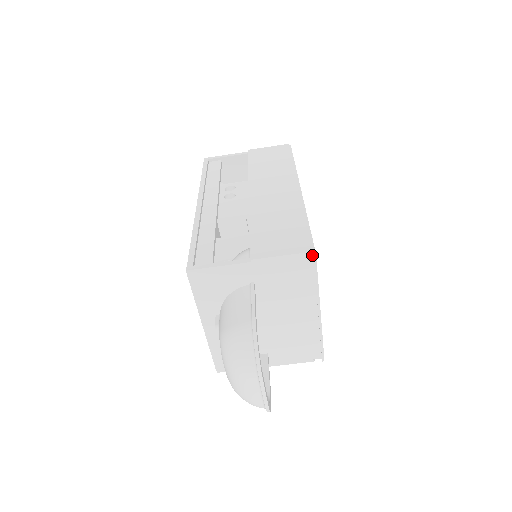
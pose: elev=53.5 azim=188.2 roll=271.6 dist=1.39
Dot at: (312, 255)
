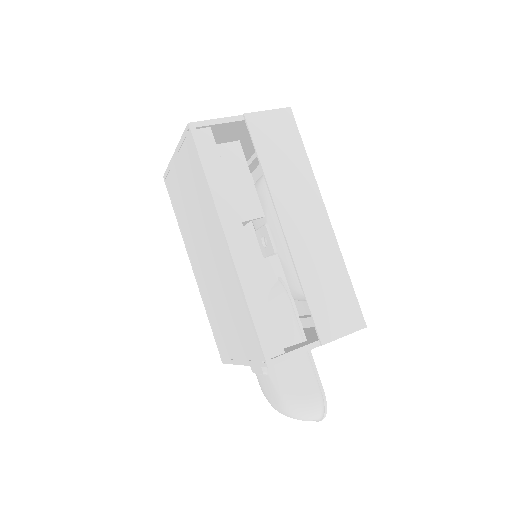
Dot at: (363, 328)
